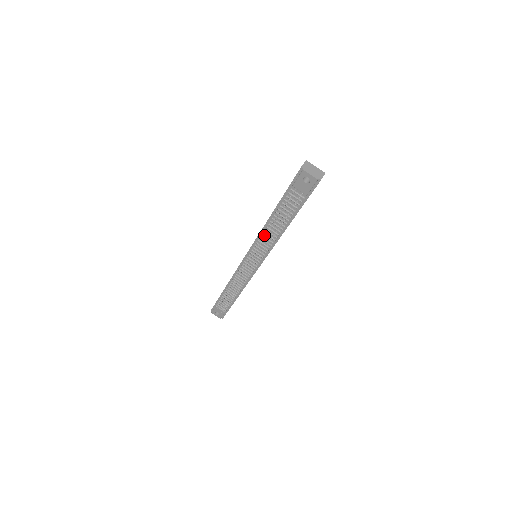
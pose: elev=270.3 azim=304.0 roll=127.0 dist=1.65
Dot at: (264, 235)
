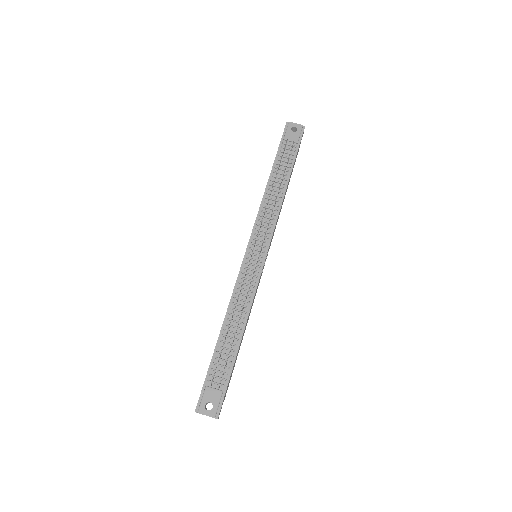
Dot at: (265, 206)
